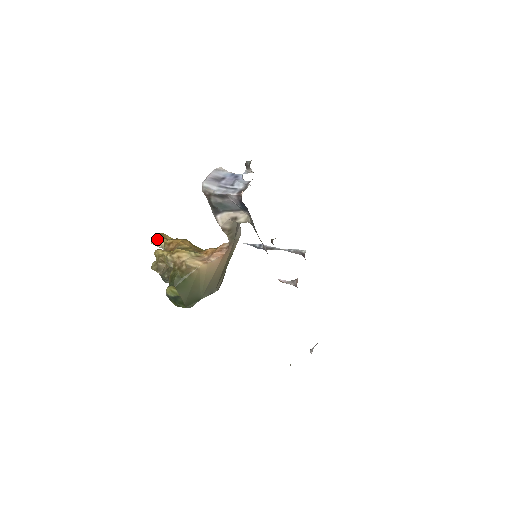
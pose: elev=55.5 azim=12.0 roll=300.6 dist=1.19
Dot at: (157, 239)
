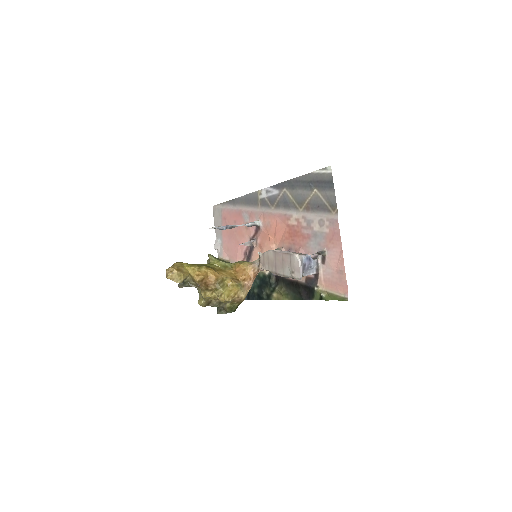
Dot at: (181, 278)
